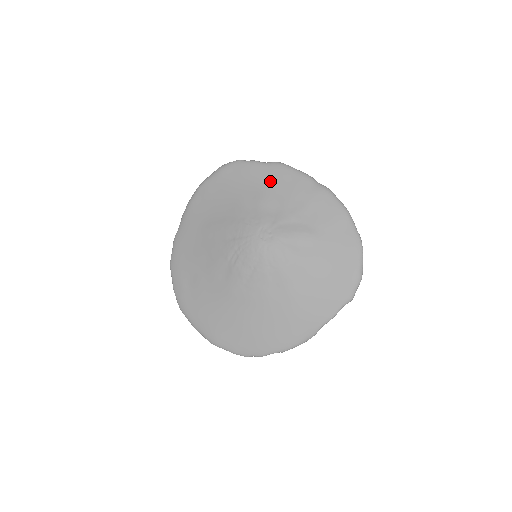
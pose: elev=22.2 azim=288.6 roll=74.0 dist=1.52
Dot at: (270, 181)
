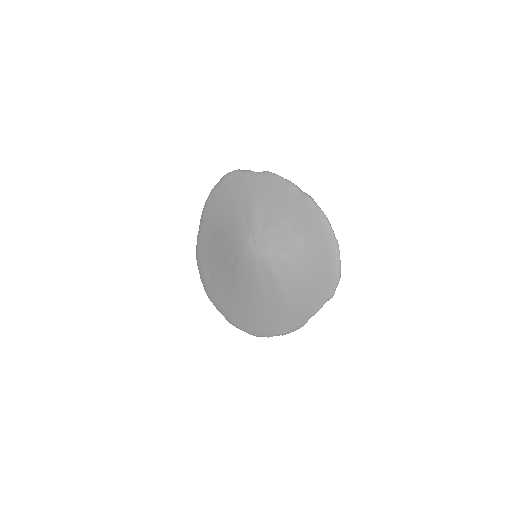
Dot at: (261, 191)
